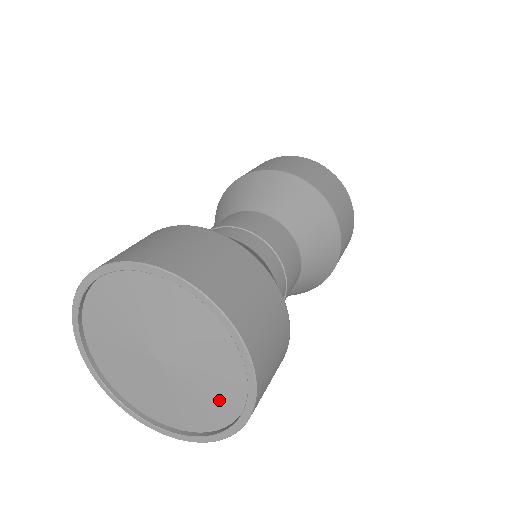
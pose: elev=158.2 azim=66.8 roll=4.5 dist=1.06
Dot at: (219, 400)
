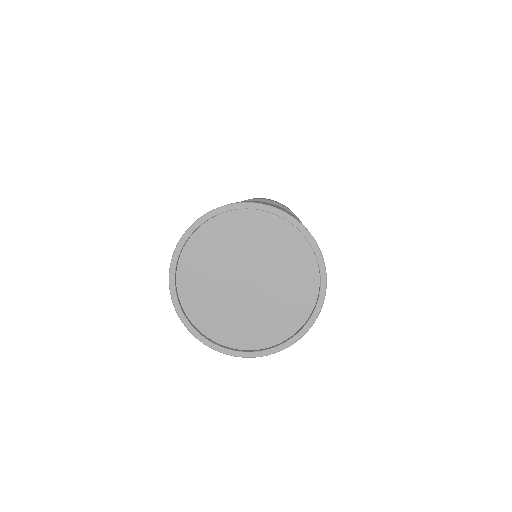
Dot at: (295, 304)
